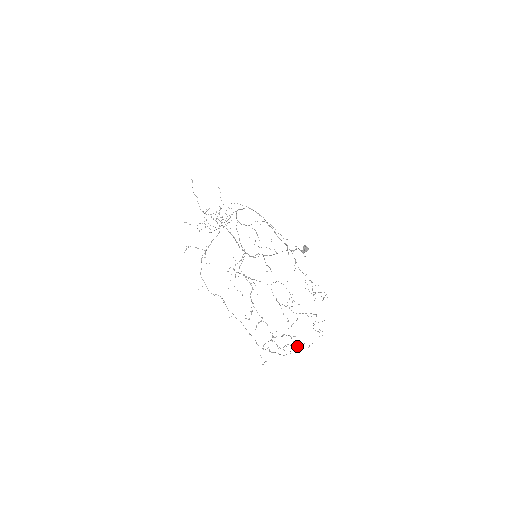
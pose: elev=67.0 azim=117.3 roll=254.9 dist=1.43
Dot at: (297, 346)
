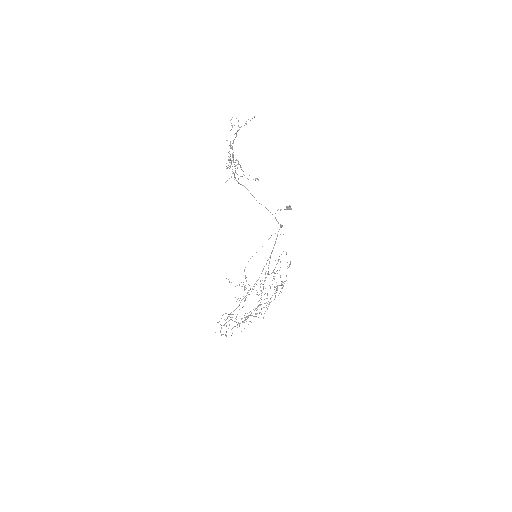
Dot at: occluded
